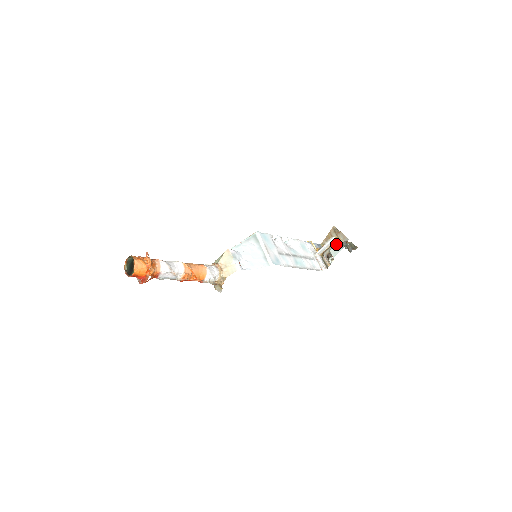
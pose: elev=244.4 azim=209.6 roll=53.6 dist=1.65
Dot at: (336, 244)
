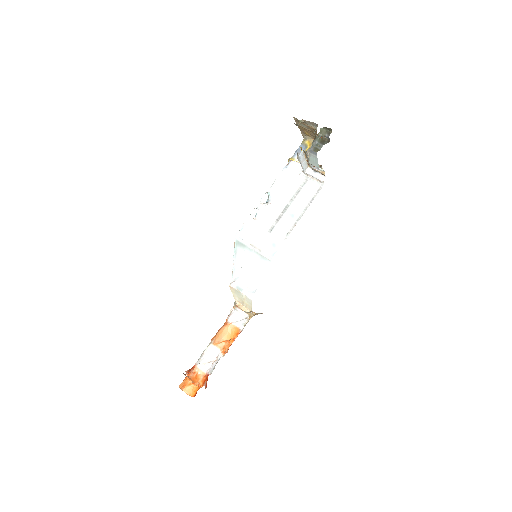
Dot at: (308, 155)
